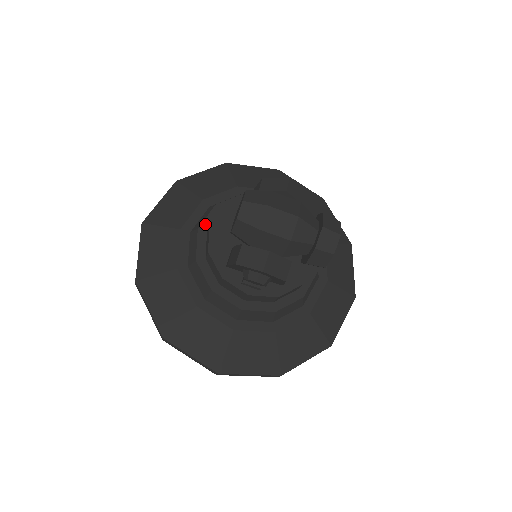
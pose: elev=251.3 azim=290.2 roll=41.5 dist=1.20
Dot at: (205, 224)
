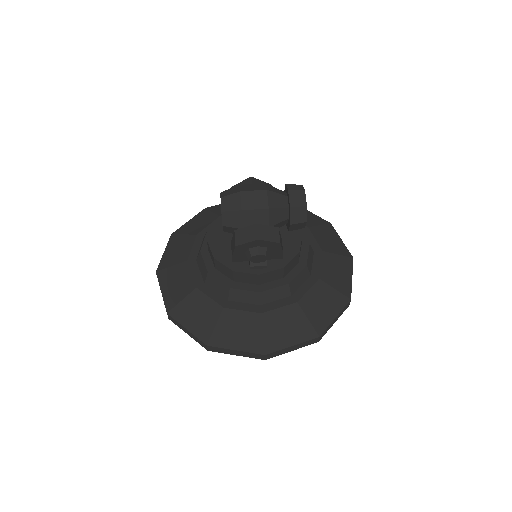
Dot at: (204, 246)
